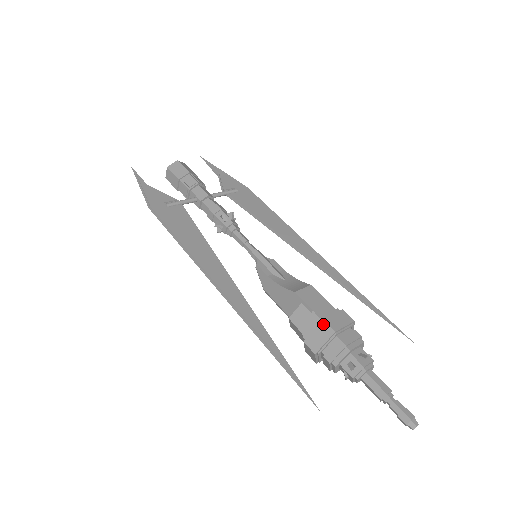
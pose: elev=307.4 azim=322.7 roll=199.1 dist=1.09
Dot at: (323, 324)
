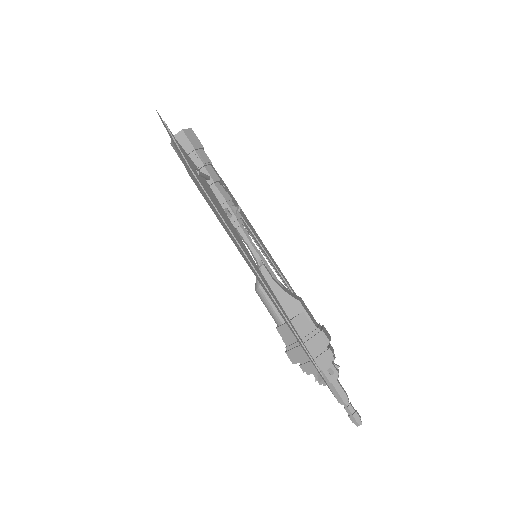
Dot at: (322, 334)
